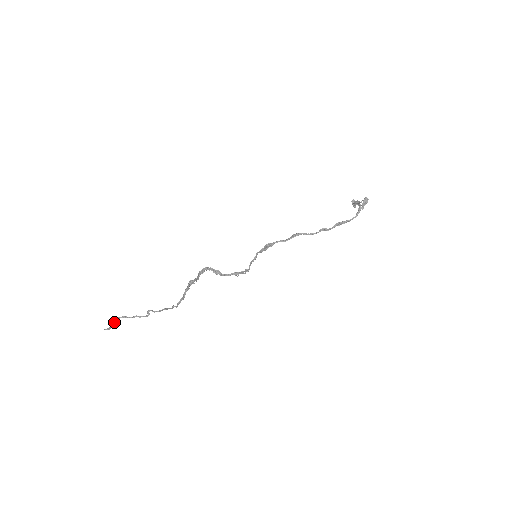
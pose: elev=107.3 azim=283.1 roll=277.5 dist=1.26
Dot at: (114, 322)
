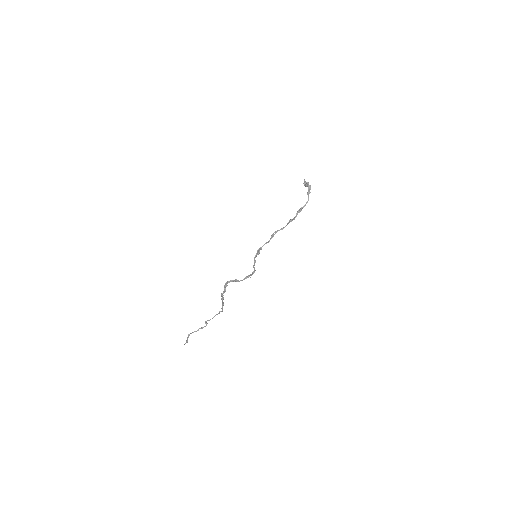
Dot at: (187, 338)
